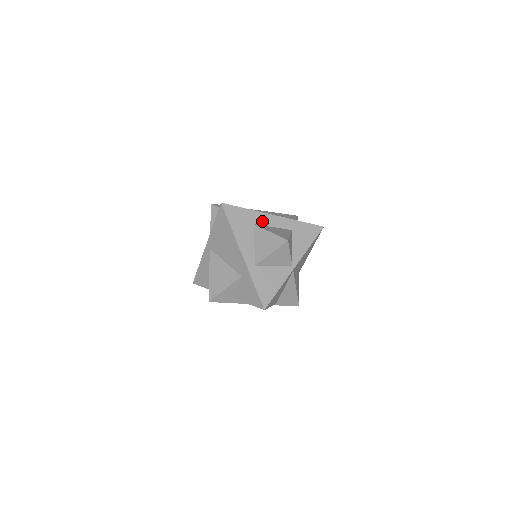
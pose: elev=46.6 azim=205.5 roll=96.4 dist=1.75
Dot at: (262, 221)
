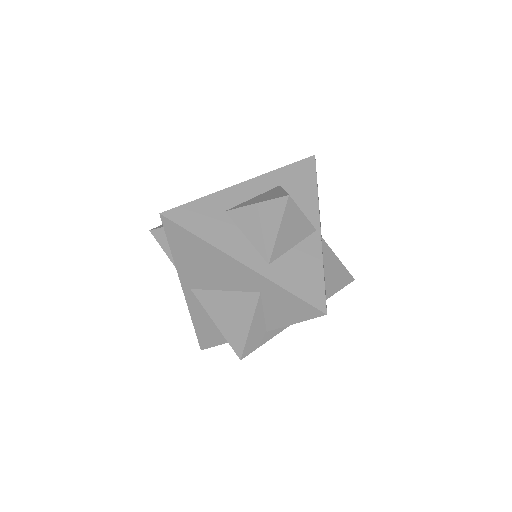
Dot at: (233, 200)
